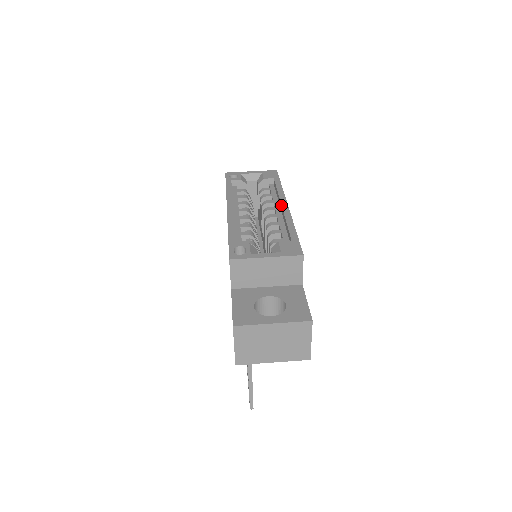
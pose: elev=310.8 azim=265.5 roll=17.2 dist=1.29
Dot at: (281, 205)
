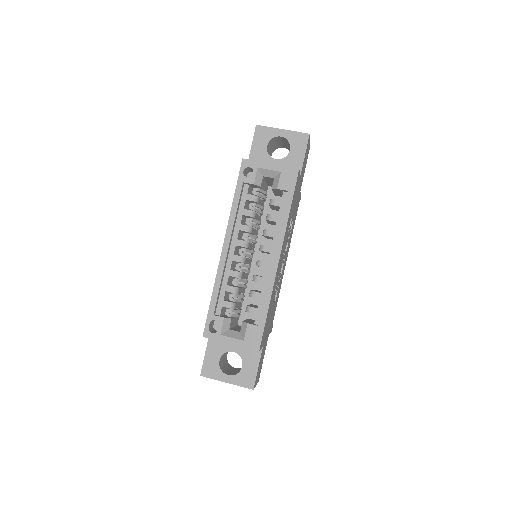
Dot at: (273, 258)
